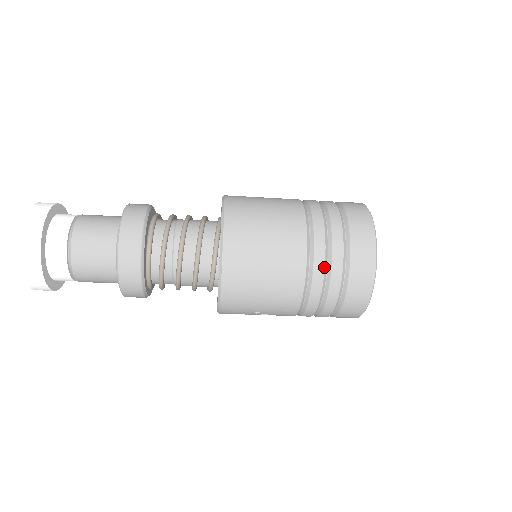
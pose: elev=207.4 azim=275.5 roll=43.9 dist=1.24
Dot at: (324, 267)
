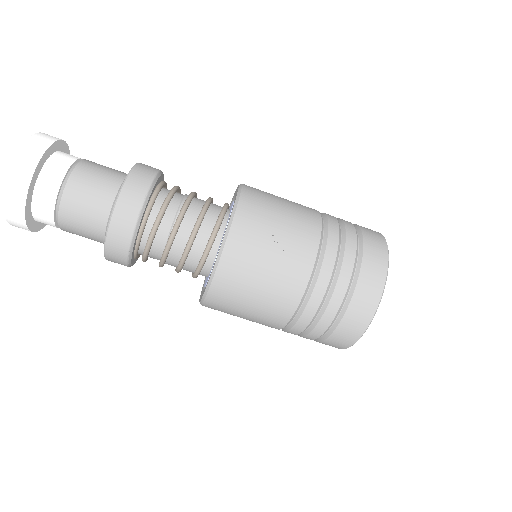
Dot at: (333, 216)
